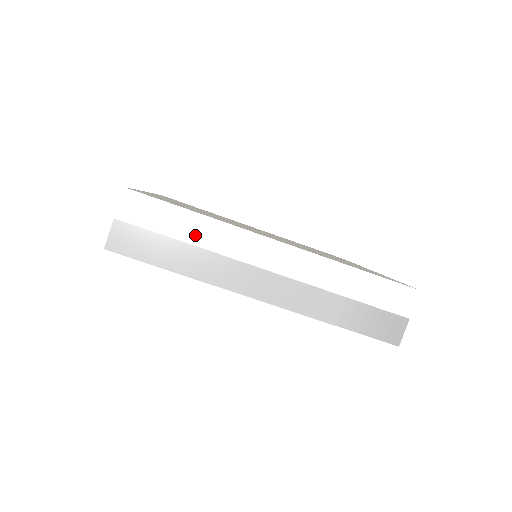
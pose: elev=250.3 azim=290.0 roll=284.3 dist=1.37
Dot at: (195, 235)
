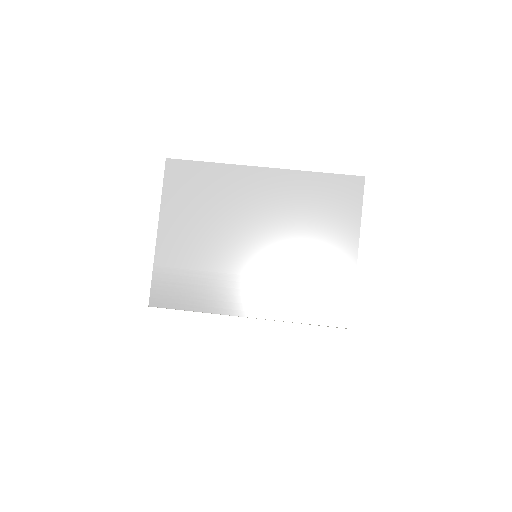
Dot at: occluded
